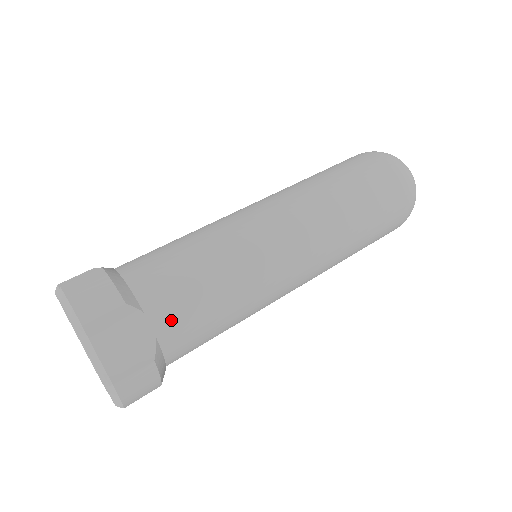
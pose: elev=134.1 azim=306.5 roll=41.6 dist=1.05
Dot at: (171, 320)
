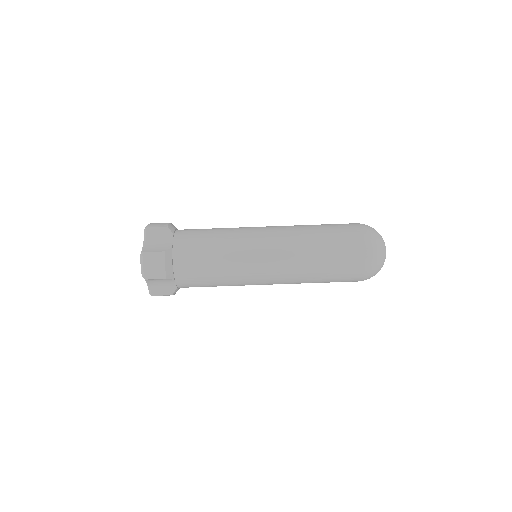
Dot at: (187, 284)
